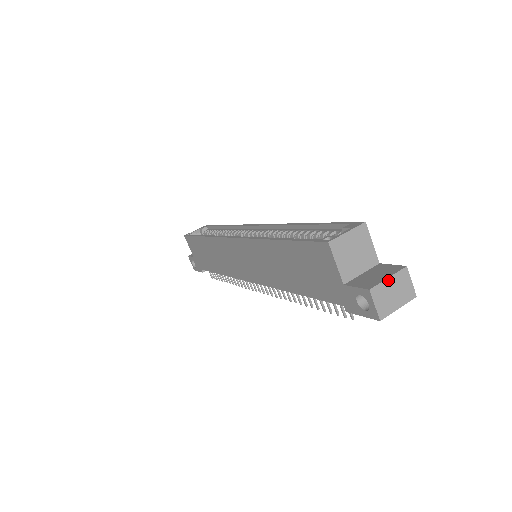
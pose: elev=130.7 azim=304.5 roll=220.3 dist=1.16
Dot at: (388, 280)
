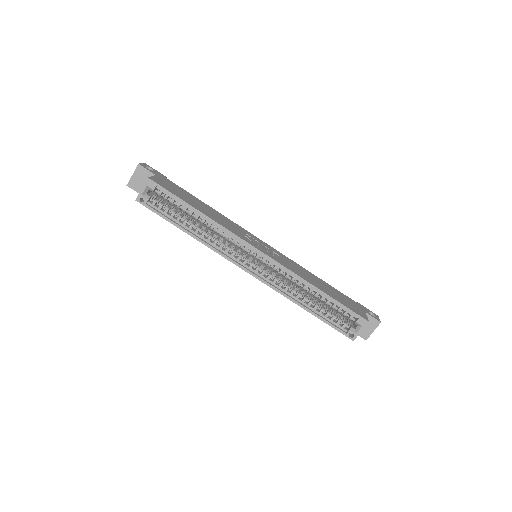
Dot at: occluded
